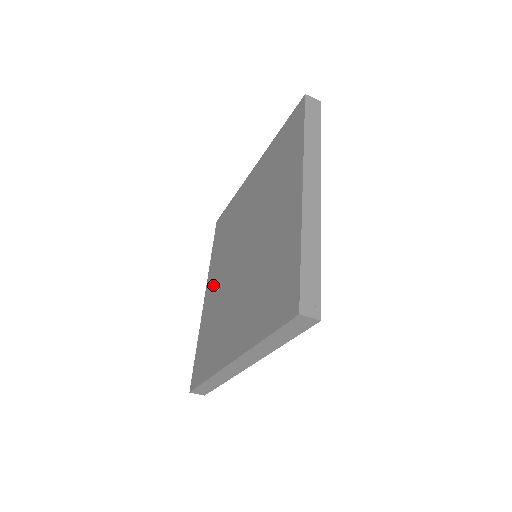
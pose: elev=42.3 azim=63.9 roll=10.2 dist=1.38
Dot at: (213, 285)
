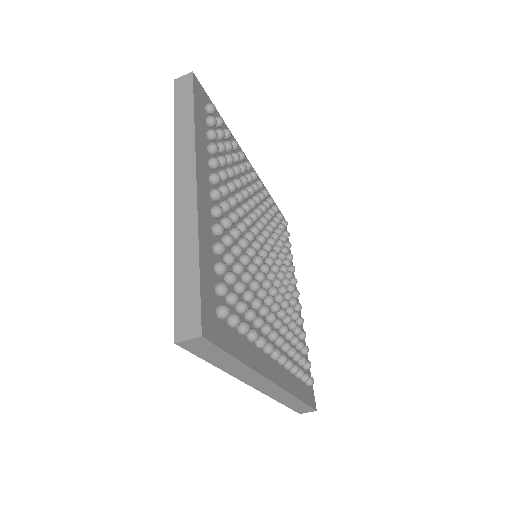
Dot at: occluded
